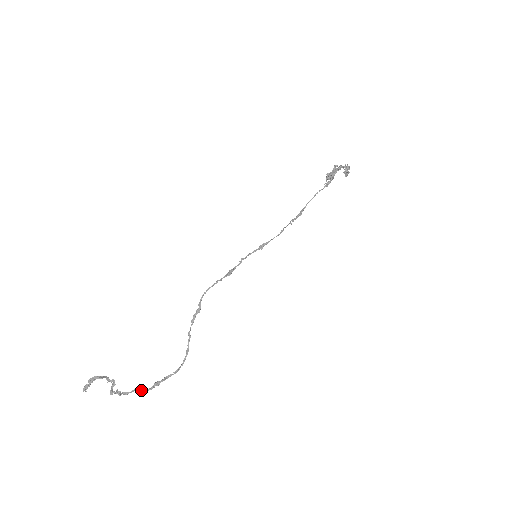
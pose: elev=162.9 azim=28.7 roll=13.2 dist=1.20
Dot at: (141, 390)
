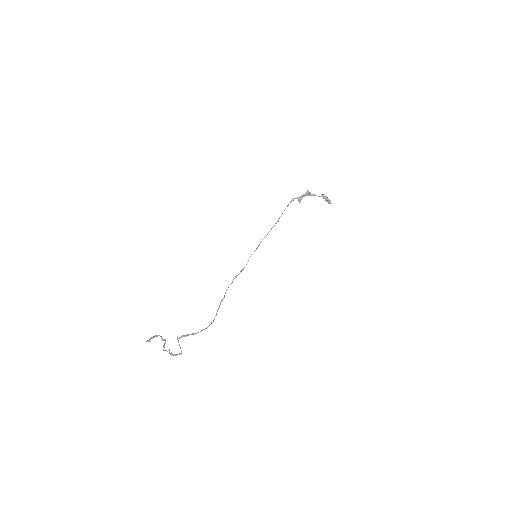
Dot at: occluded
